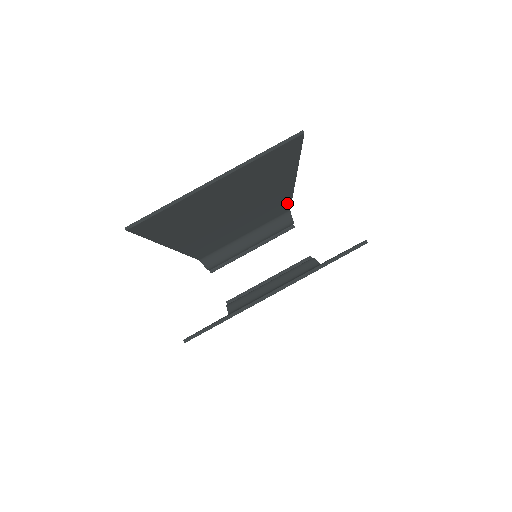
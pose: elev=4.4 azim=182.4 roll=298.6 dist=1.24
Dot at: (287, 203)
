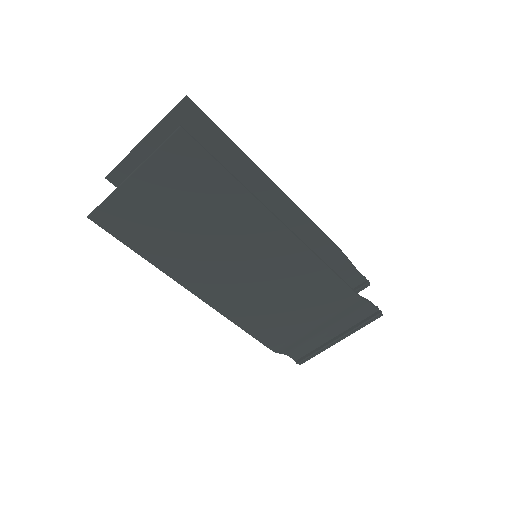
Dot at: (313, 230)
